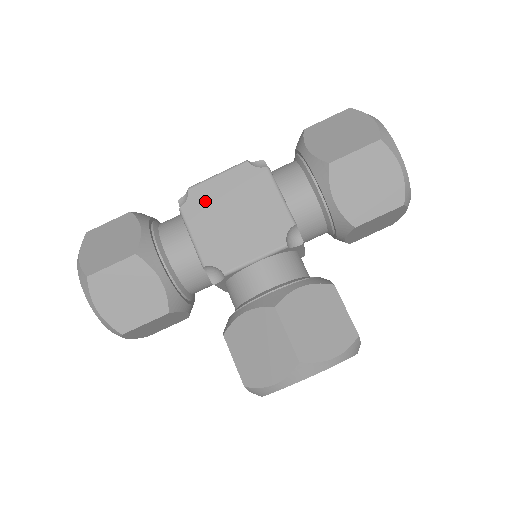
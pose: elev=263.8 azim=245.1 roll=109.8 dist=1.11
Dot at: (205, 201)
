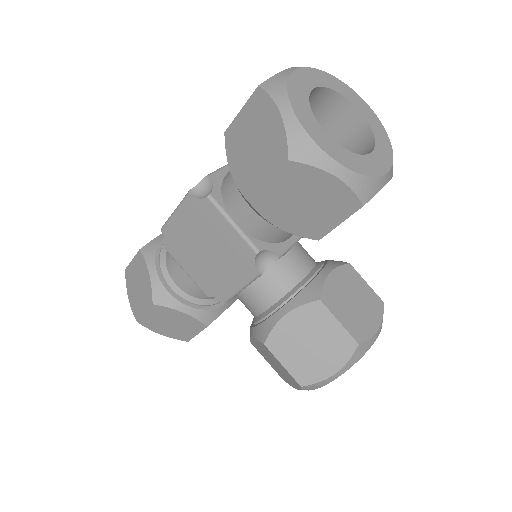
Dot at: (178, 240)
